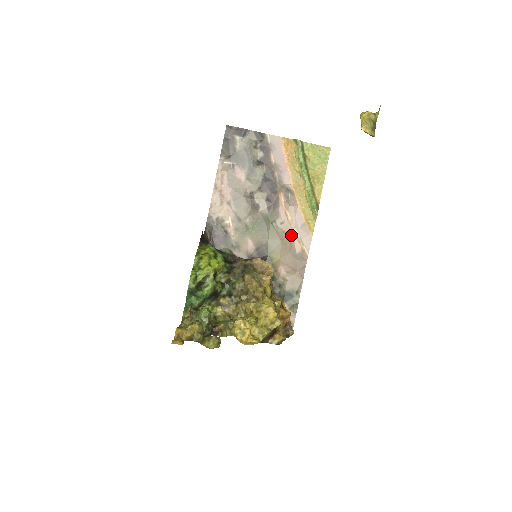
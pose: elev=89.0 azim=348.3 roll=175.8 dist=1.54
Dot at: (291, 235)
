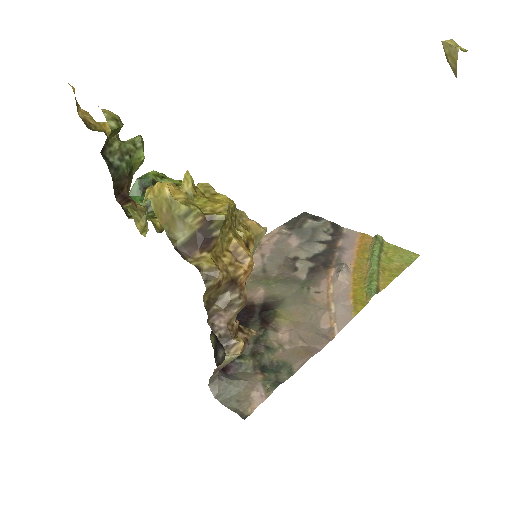
Dot at: (323, 307)
